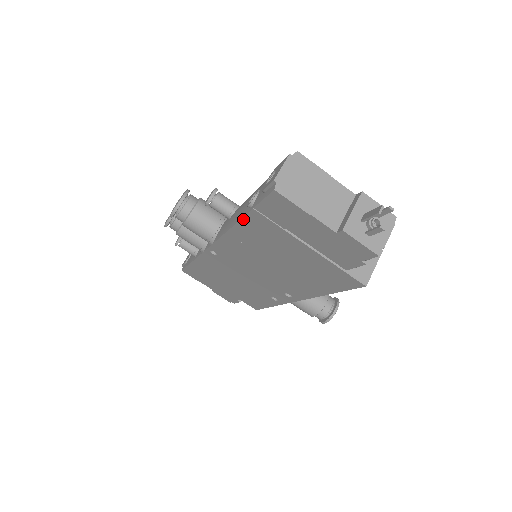
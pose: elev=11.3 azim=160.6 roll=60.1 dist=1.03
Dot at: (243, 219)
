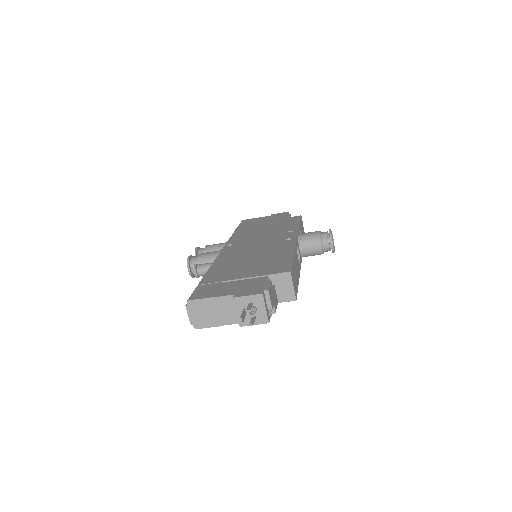
Dot at: occluded
